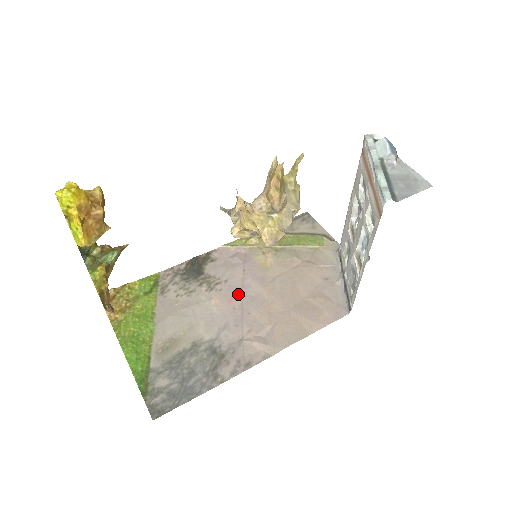
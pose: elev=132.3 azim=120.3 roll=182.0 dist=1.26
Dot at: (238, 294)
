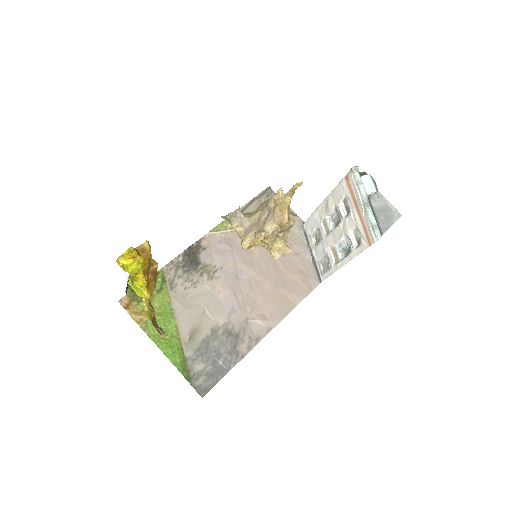
Dot at: (235, 279)
